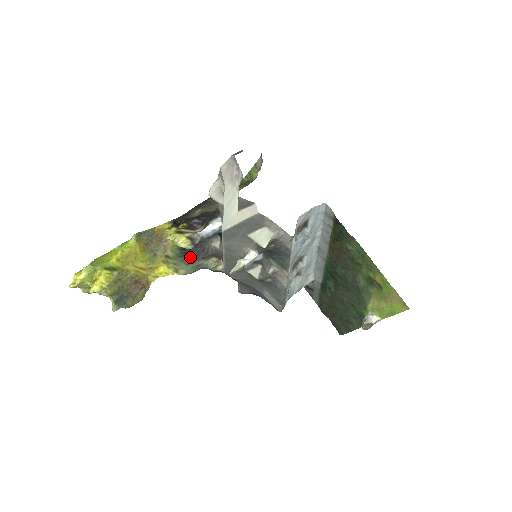
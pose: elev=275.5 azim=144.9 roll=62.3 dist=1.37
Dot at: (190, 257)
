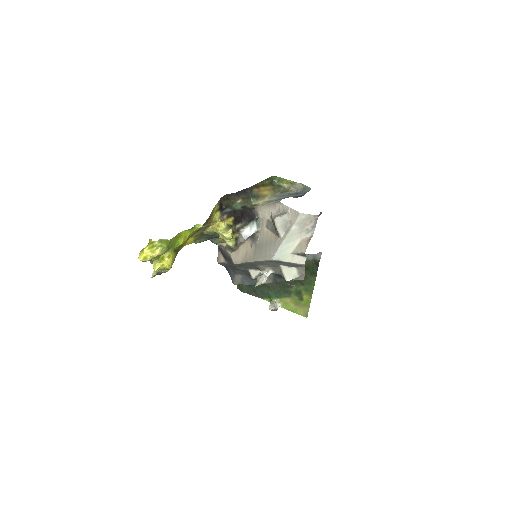
Dot at: (213, 236)
